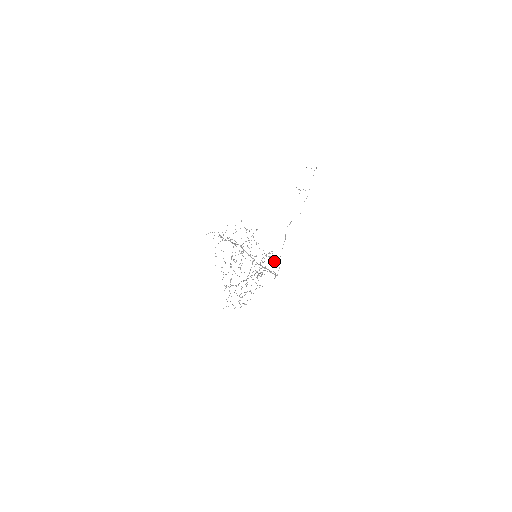
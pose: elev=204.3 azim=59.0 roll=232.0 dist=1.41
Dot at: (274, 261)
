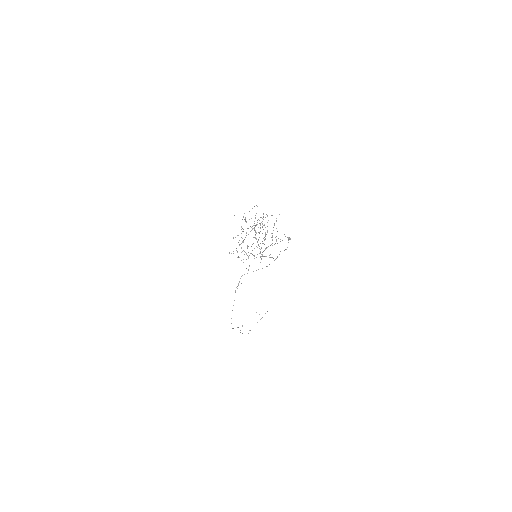
Dot at: (287, 237)
